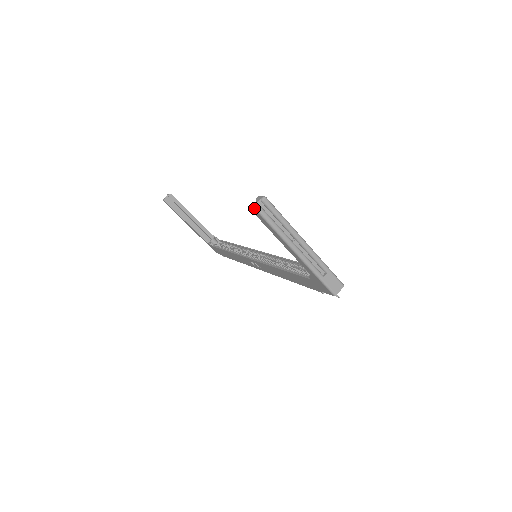
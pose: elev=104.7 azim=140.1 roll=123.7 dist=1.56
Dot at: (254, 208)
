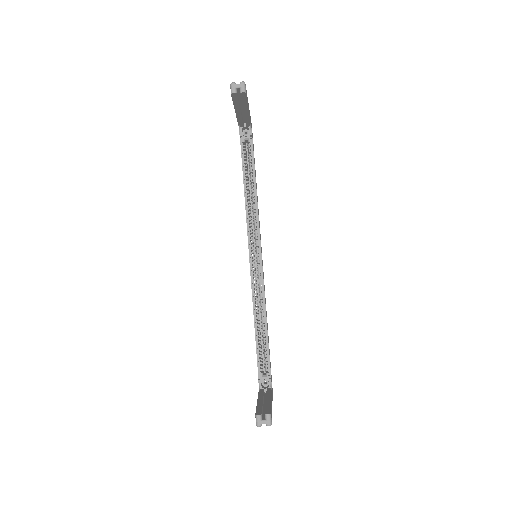
Dot at: (256, 425)
